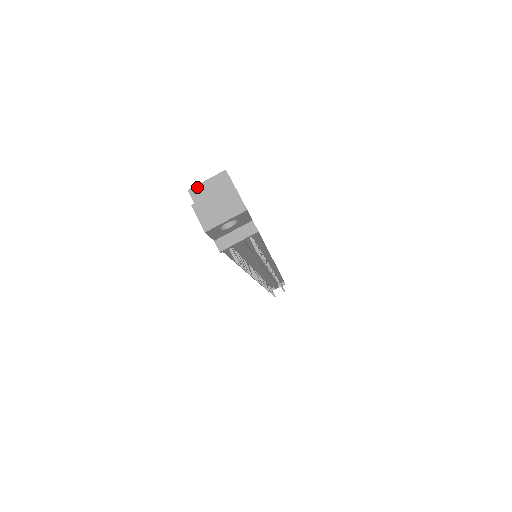
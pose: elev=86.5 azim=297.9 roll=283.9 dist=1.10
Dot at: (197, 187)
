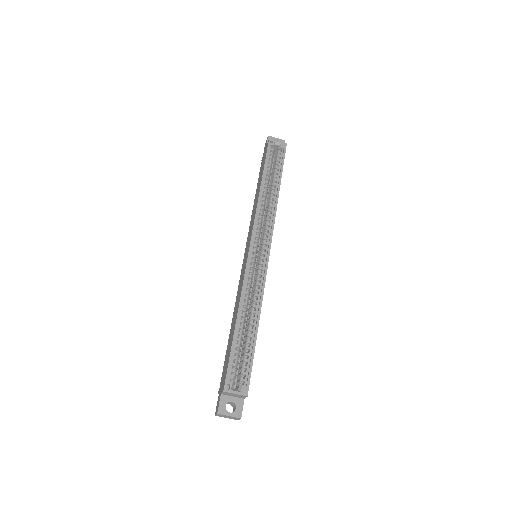
Dot at: (229, 393)
